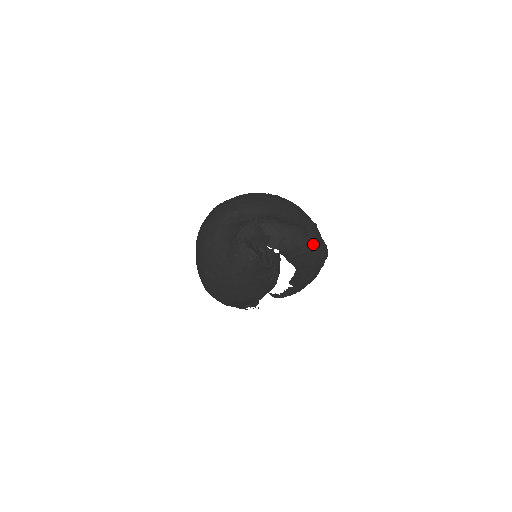
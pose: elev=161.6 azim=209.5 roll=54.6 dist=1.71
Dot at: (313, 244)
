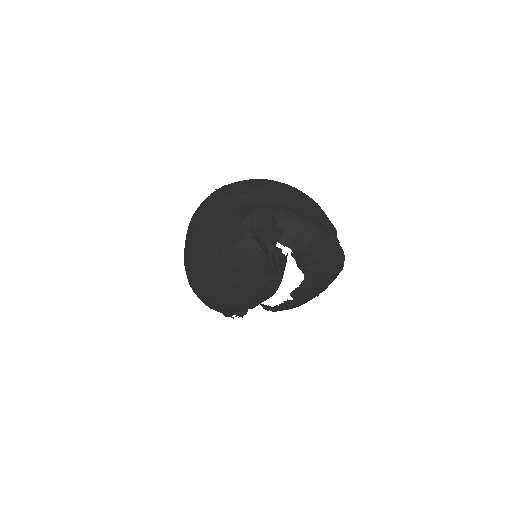
Dot at: (332, 250)
